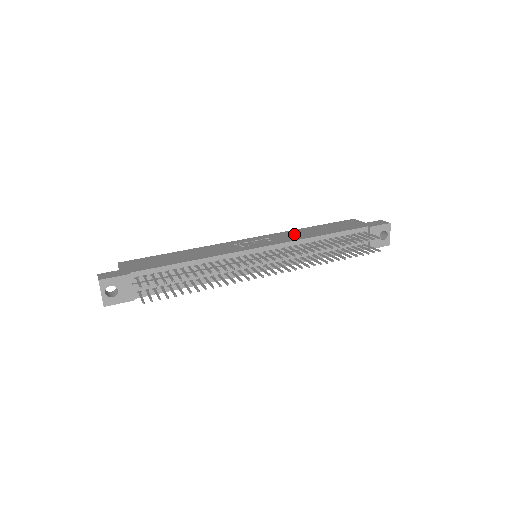
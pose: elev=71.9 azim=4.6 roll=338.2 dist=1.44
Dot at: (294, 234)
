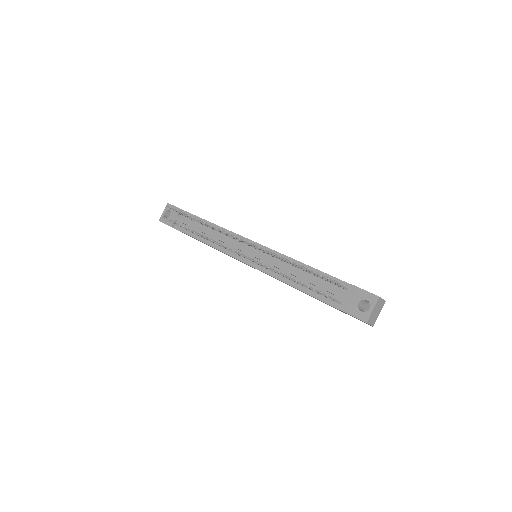
Dot at: occluded
